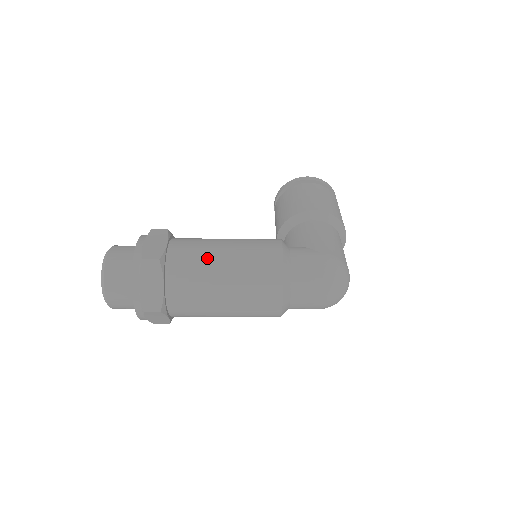
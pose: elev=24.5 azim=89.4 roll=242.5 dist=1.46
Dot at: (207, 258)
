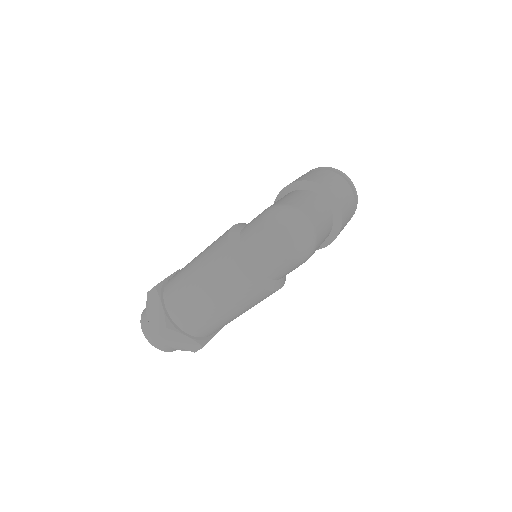
Dot at: (186, 268)
